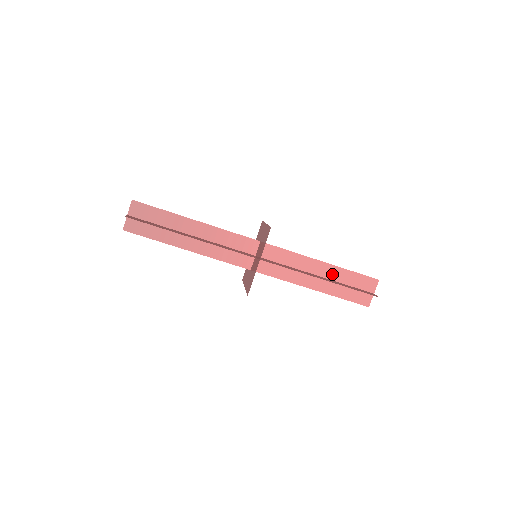
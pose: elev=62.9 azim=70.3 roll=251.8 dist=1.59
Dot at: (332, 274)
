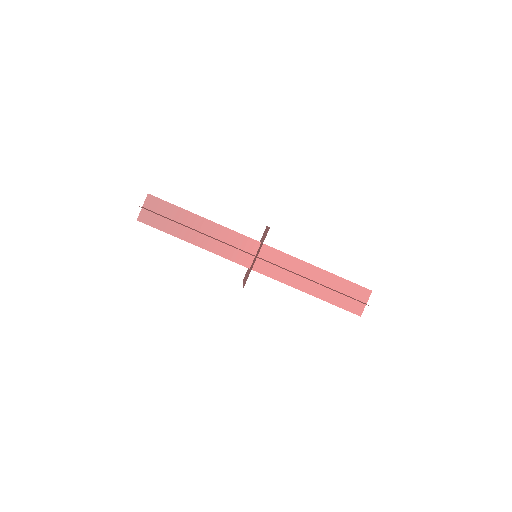
Dot at: (327, 280)
